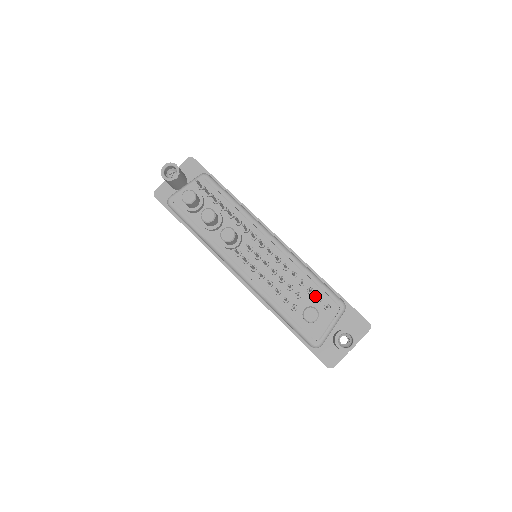
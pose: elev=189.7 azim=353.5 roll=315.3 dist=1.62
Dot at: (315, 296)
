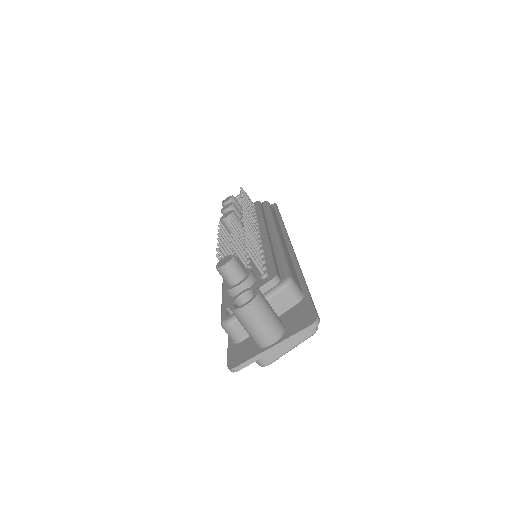
Dot at: occluded
